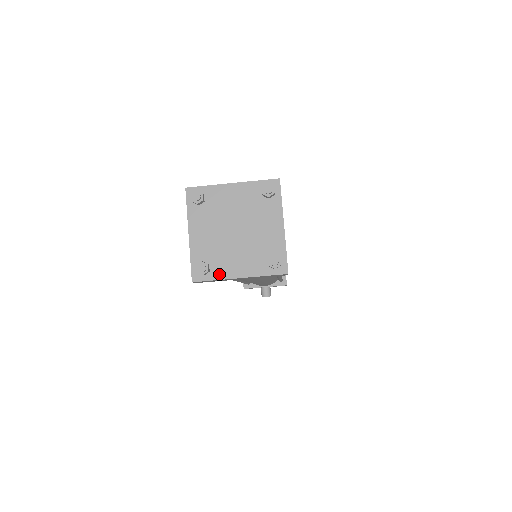
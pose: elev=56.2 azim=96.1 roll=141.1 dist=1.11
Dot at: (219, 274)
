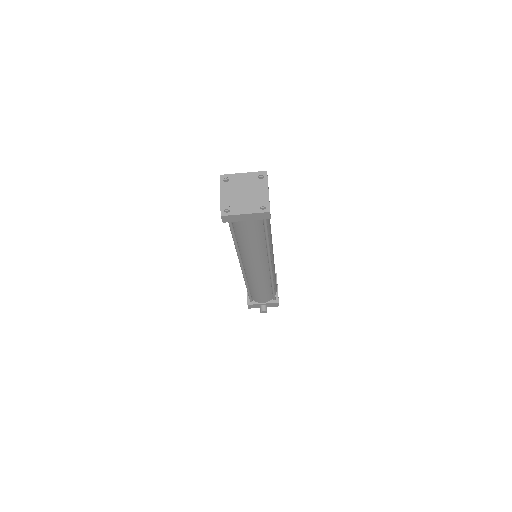
Dot at: (235, 212)
